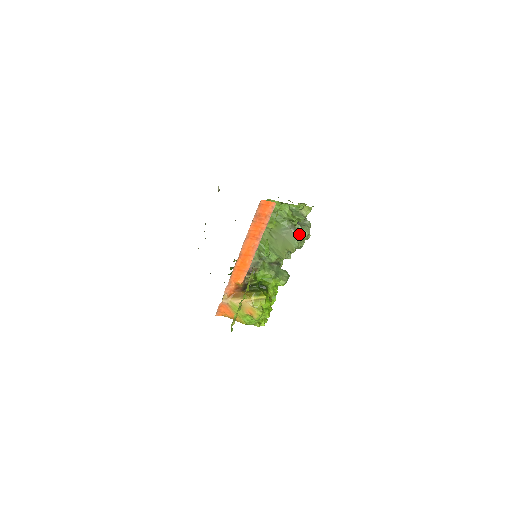
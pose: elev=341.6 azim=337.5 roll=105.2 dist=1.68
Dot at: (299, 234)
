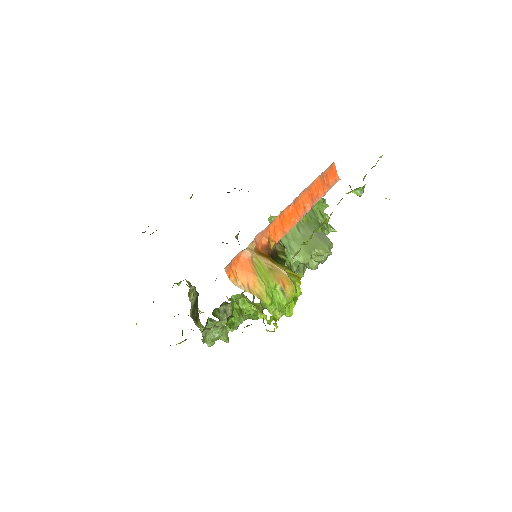
Dot at: (312, 256)
